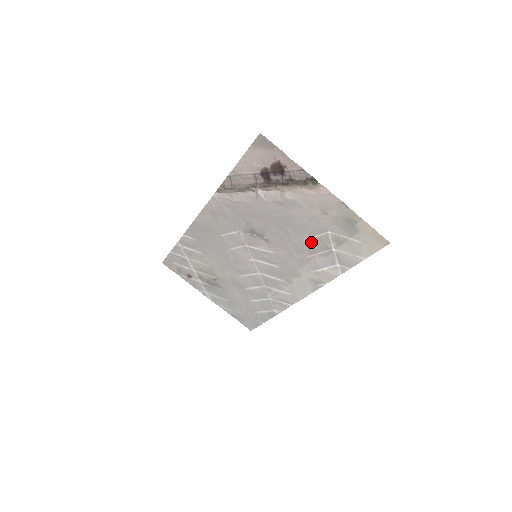
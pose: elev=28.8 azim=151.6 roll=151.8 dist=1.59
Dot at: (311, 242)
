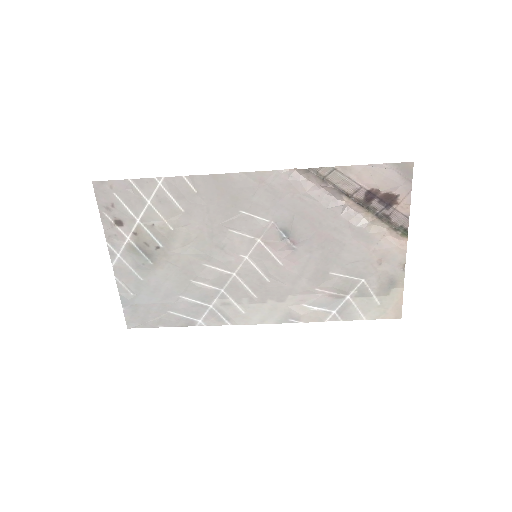
Dot at: (336, 278)
